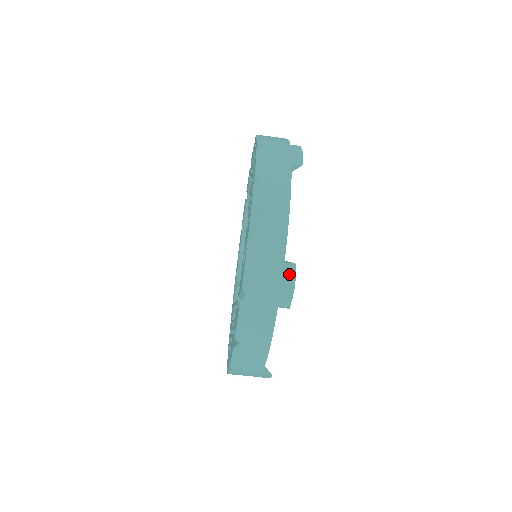
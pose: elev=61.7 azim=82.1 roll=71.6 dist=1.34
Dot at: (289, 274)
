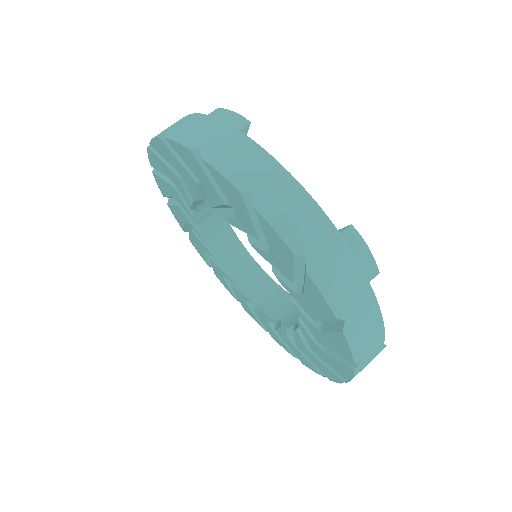
Dot at: (220, 114)
